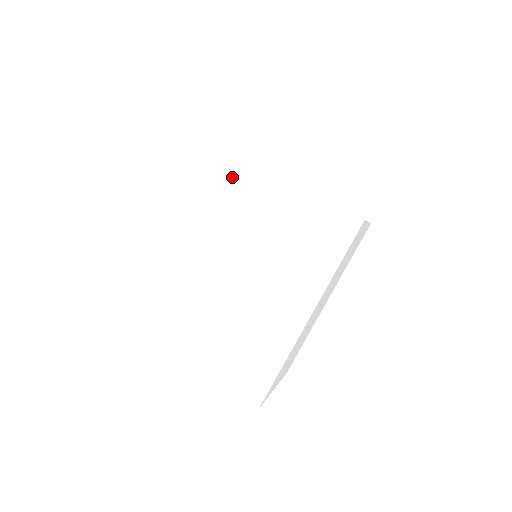
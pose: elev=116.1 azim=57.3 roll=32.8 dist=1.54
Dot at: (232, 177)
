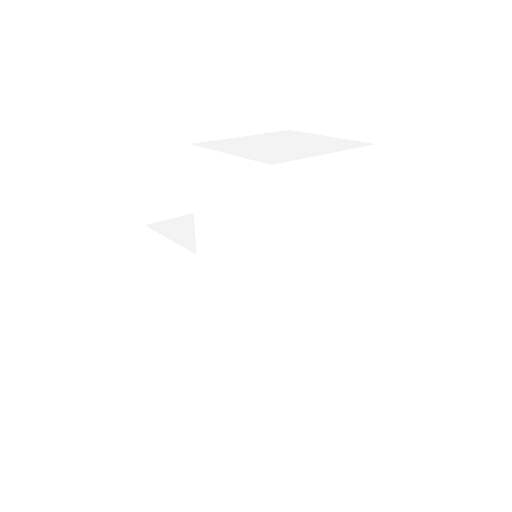
Dot at: (251, 255)
